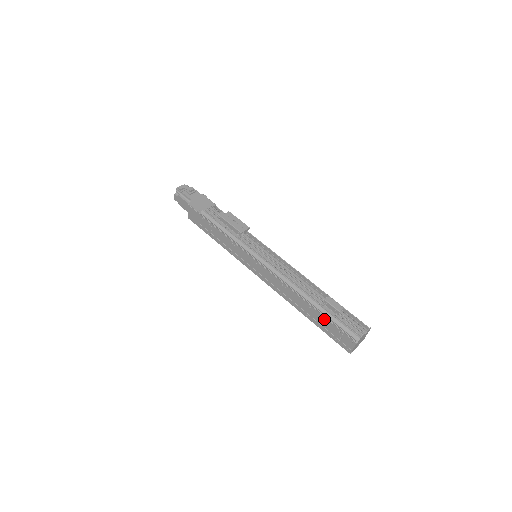
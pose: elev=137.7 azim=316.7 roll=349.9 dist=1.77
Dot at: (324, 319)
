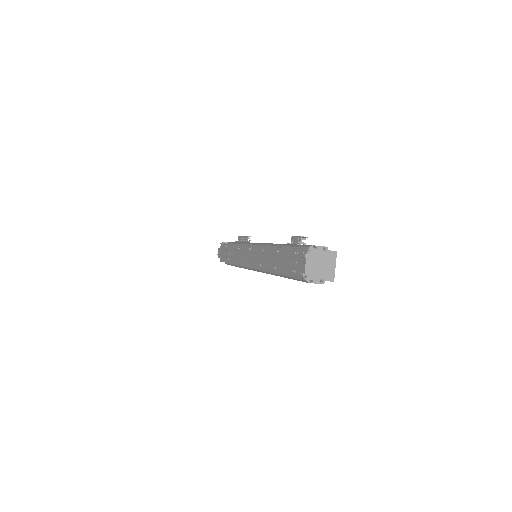
Dot at: (285, 252)
